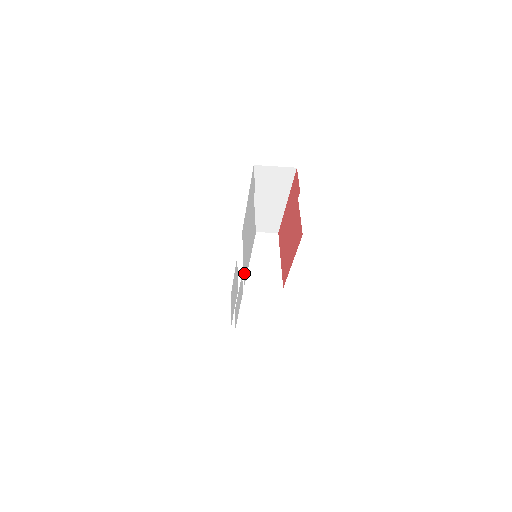
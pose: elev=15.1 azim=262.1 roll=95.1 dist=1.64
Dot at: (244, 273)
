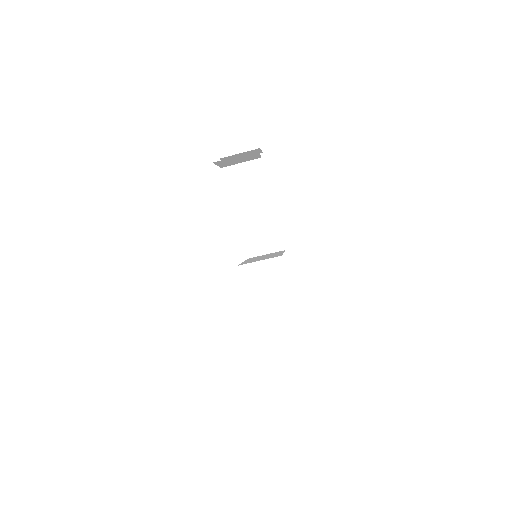
Dot at: occluded
